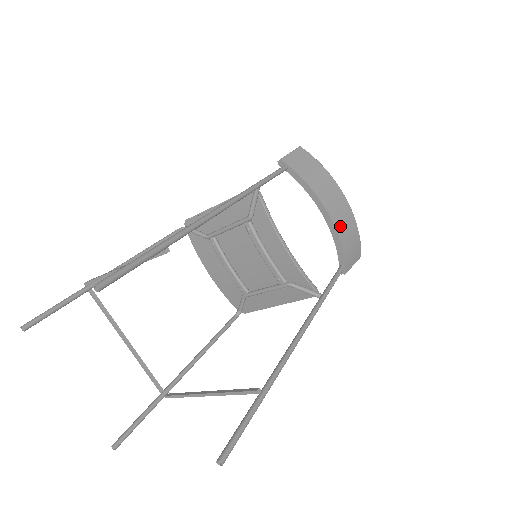
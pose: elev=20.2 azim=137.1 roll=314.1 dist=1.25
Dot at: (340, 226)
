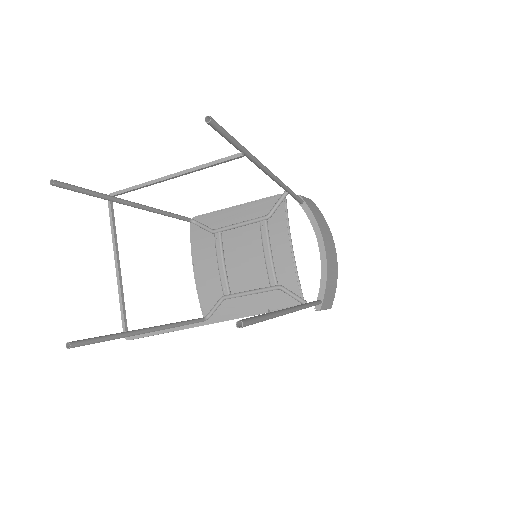
Dot at: (329, 265)
